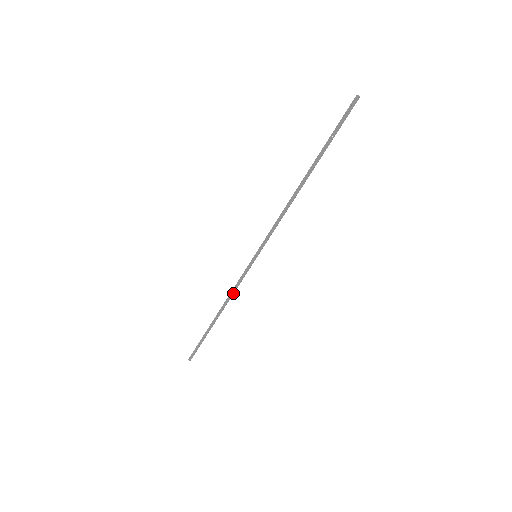
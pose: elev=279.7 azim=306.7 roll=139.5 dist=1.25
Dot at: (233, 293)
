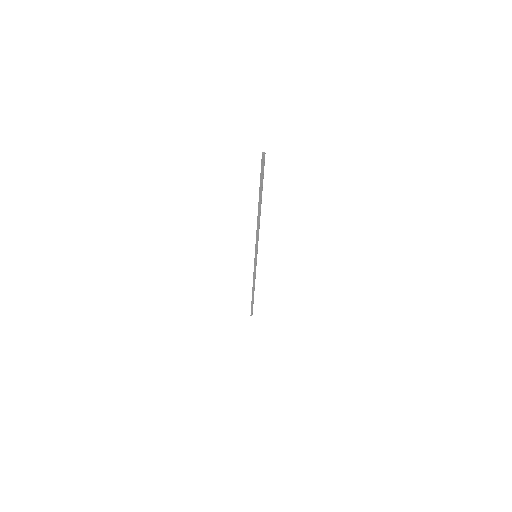
Dot at: (255, 278)
